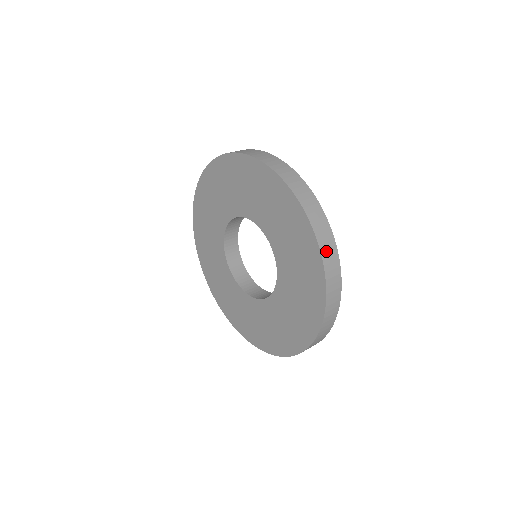
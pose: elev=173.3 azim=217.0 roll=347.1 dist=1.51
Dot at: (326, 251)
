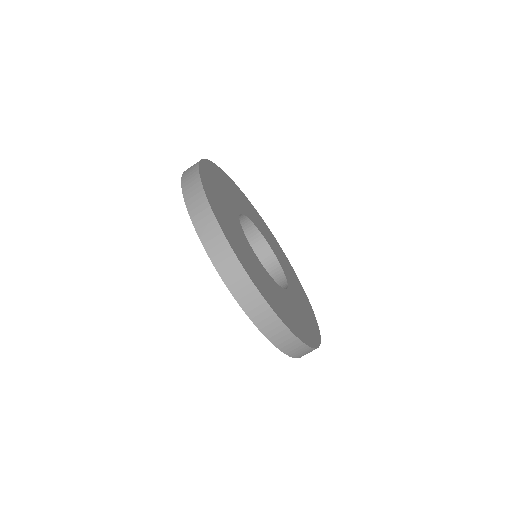
Dot at: (289, 349)
